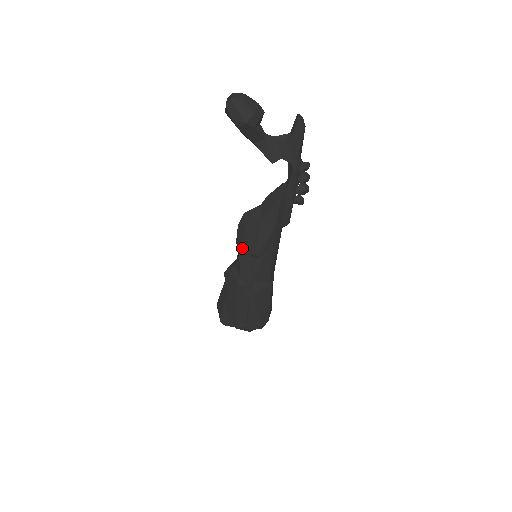
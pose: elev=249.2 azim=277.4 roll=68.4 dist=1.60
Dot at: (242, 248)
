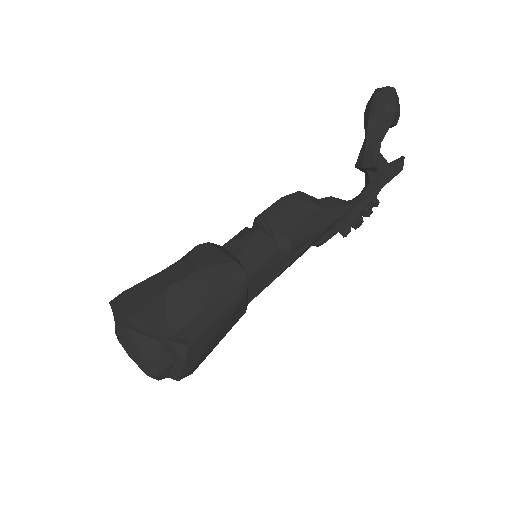
Dot at: (273, 223)
